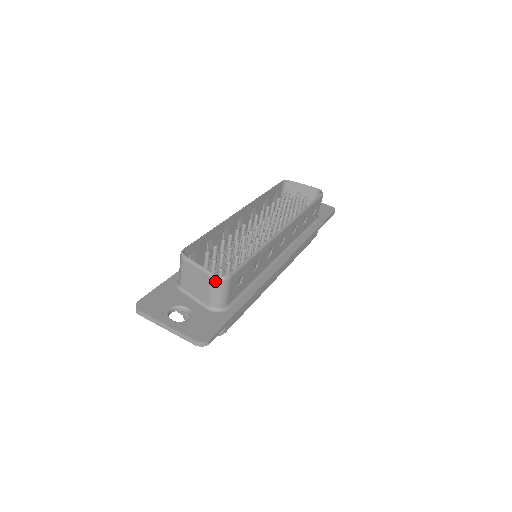
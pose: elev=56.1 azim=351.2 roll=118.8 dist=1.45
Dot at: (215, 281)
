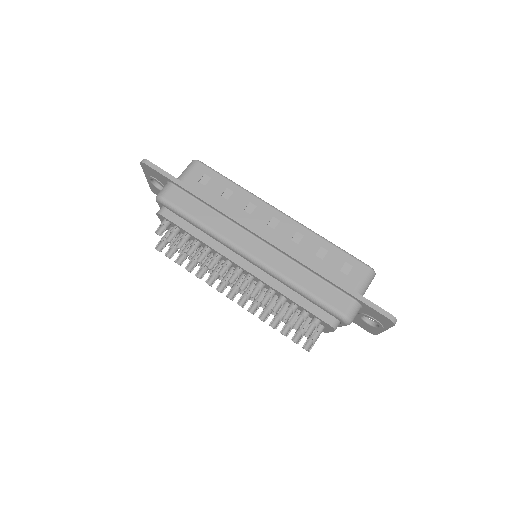
Dot at: occluded
